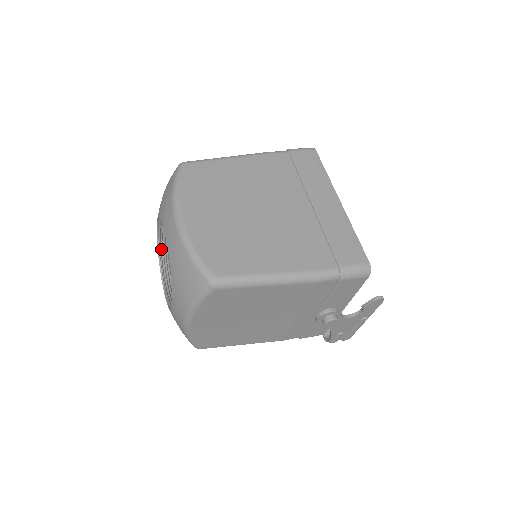
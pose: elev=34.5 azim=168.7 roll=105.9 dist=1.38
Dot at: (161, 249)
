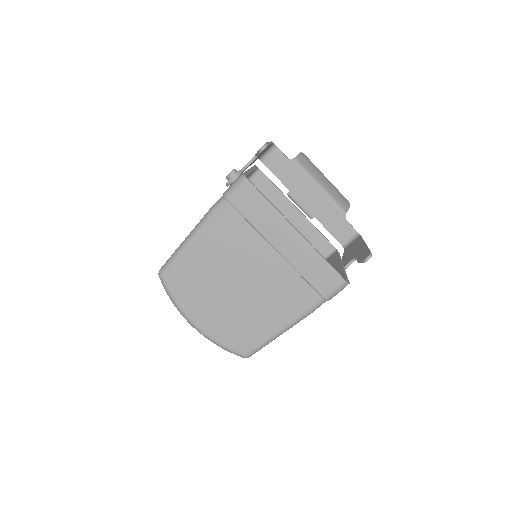
Dot at: occluded
